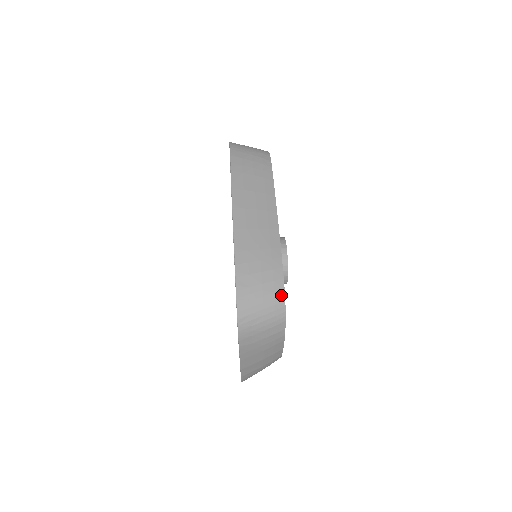
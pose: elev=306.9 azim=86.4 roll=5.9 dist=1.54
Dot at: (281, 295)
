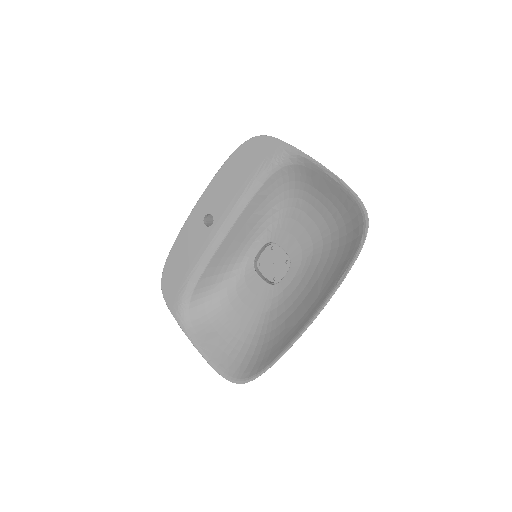
Dot at: occluded
